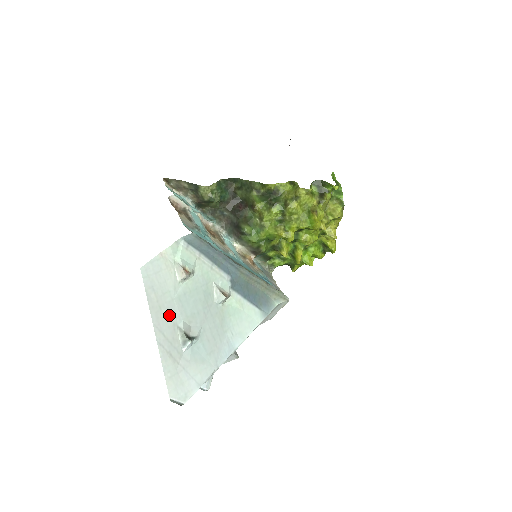
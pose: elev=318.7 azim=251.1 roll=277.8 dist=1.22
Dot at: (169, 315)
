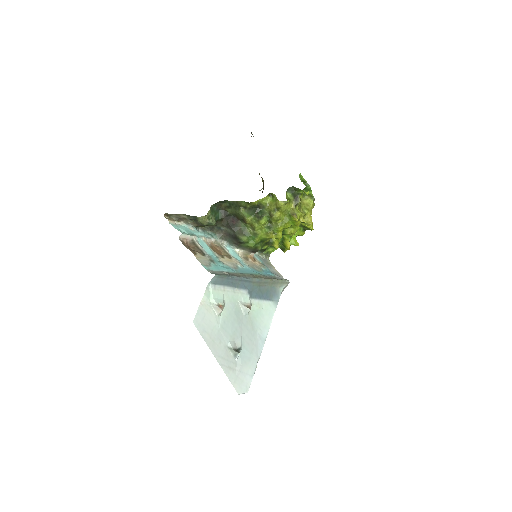
Dot at: (220, 342)
